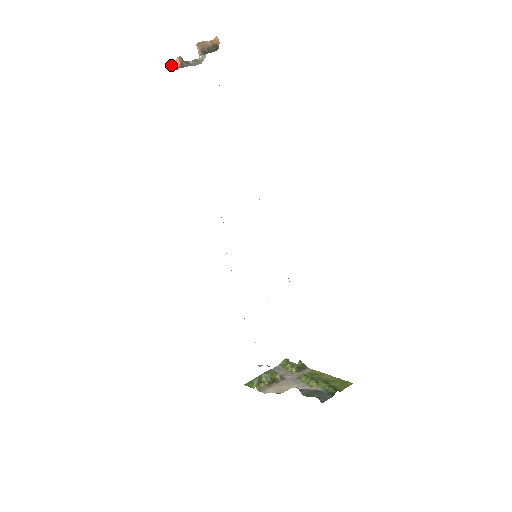
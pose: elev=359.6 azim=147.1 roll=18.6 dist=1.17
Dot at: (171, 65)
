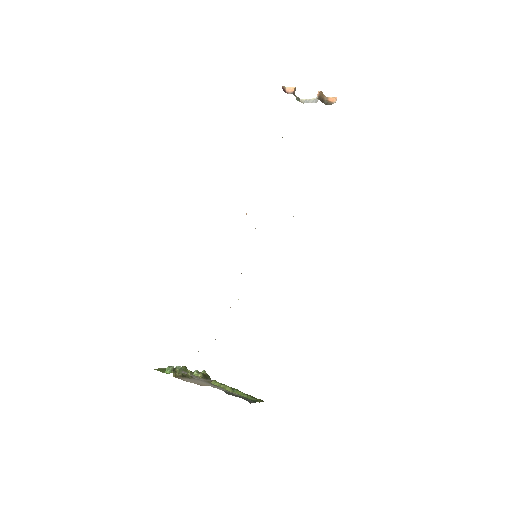
Dot at: (282, 87)
